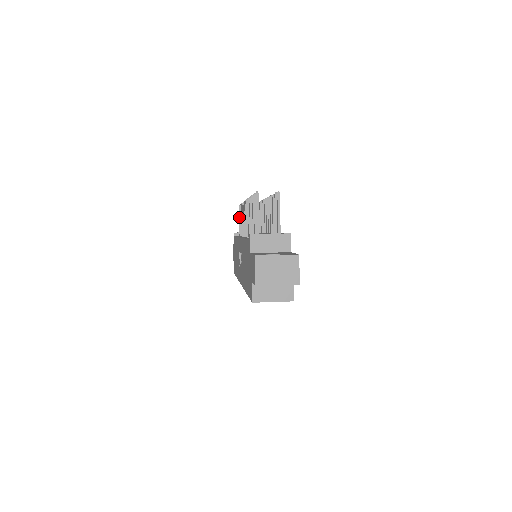
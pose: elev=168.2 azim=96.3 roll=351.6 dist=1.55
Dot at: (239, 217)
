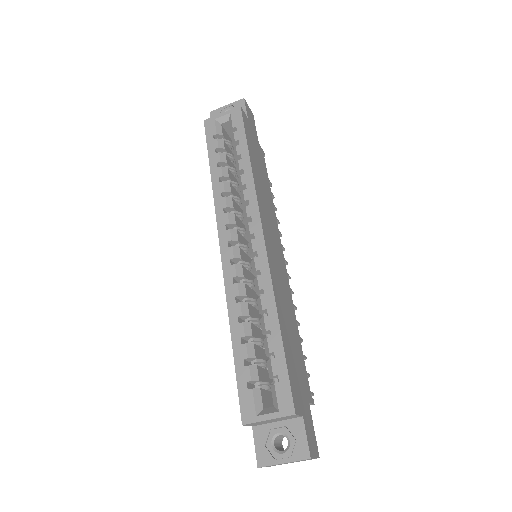
Dot at: occluded
